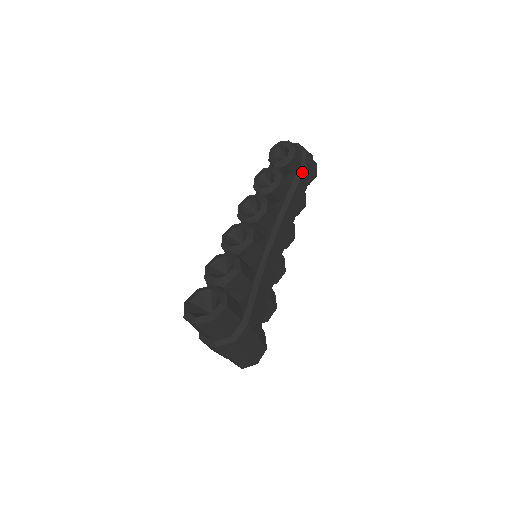
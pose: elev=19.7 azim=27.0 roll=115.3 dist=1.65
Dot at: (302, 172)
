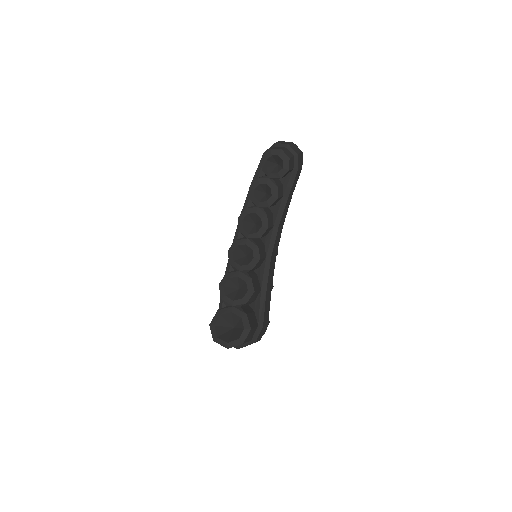
Dot at: (295, 177)
